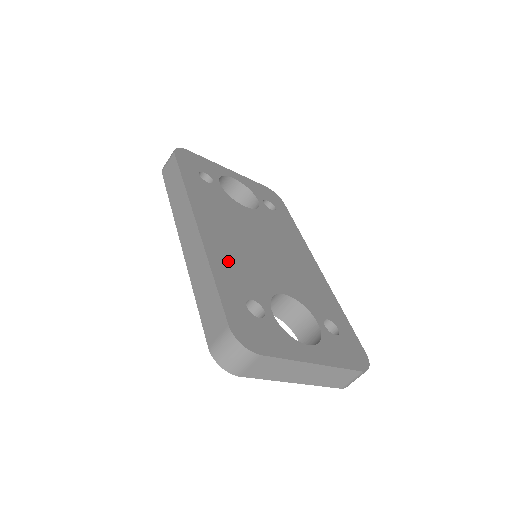
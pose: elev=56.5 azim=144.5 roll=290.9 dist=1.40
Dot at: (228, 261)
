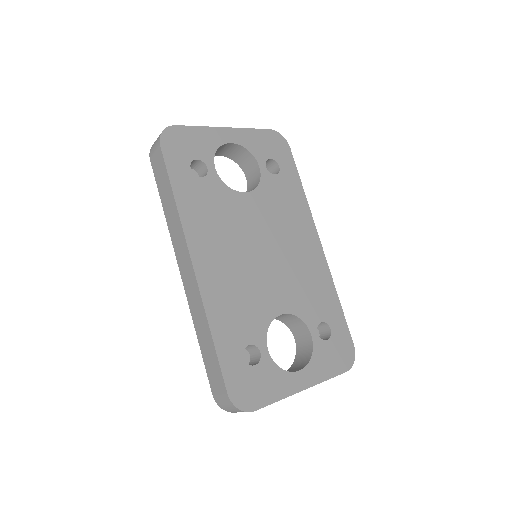
Dot at: (226, 304)
